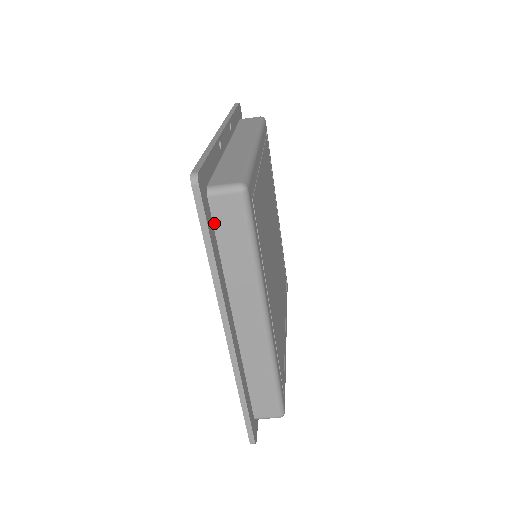
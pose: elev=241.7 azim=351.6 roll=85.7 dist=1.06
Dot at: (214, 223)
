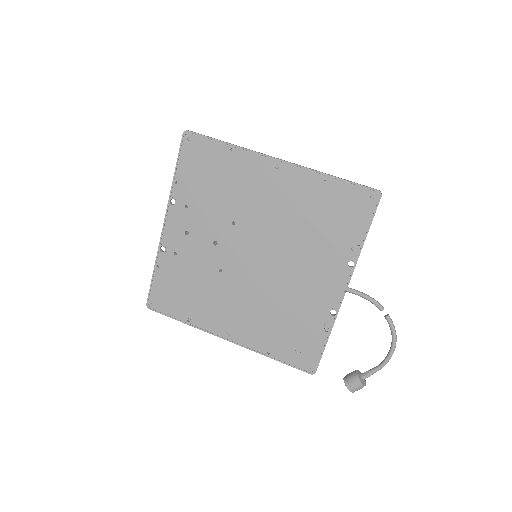
Dot at: (212, 150)
